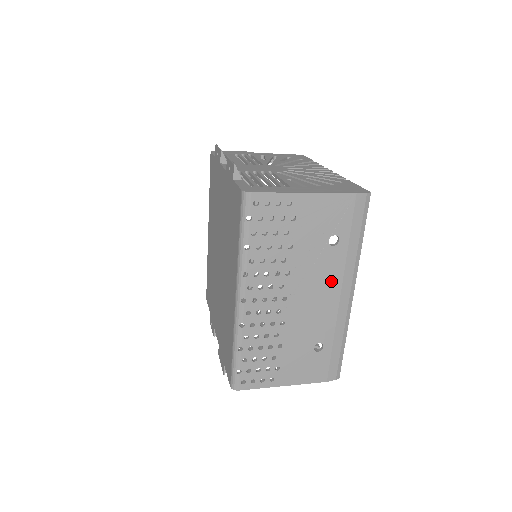
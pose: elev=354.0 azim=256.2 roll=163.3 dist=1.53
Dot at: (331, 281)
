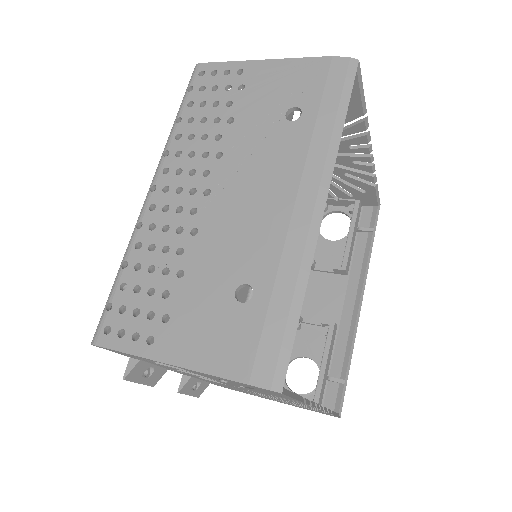
Dot at: (283, 173)
